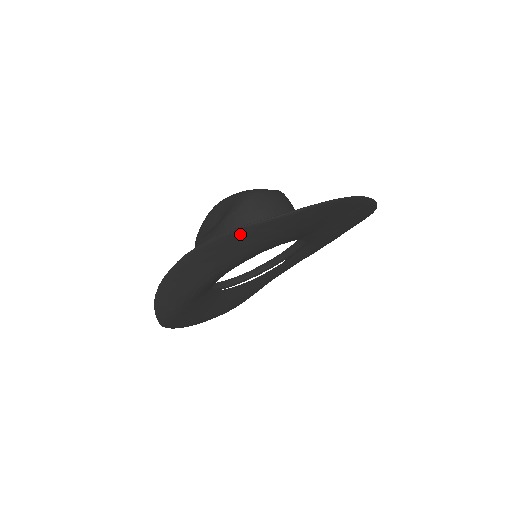
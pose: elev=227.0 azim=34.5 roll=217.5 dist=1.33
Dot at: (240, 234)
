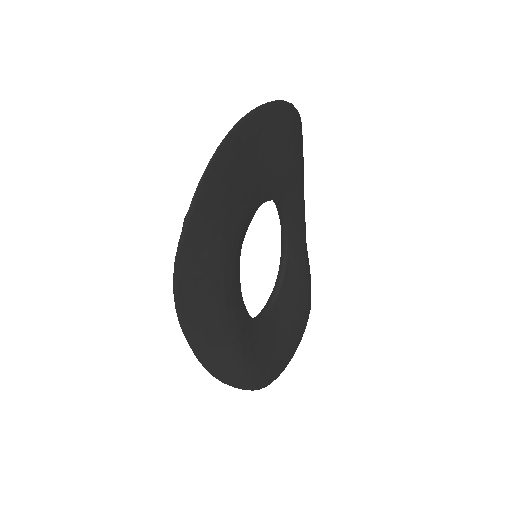
Dot at: (184, 262)
